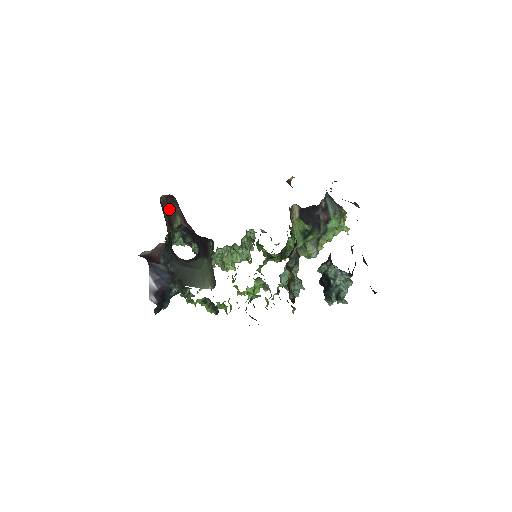
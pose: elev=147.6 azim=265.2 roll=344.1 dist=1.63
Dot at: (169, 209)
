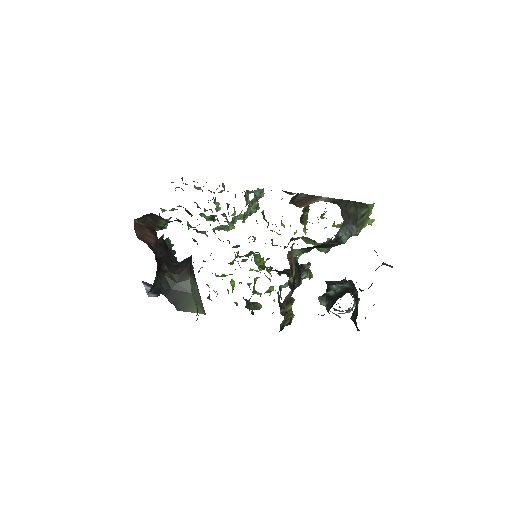
Dot at: (149, 219)
